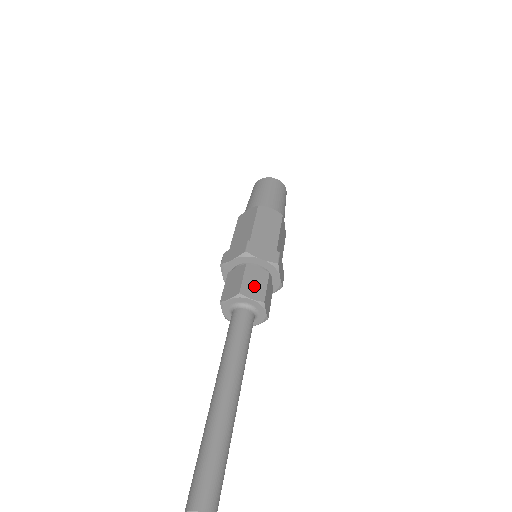
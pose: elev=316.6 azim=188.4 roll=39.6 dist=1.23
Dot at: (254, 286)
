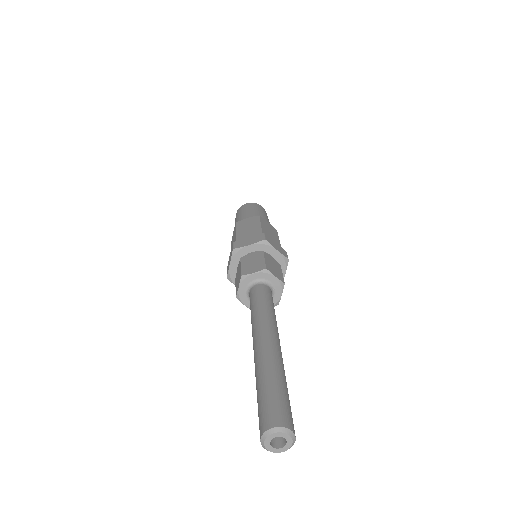
Dot at: (274, 269)
